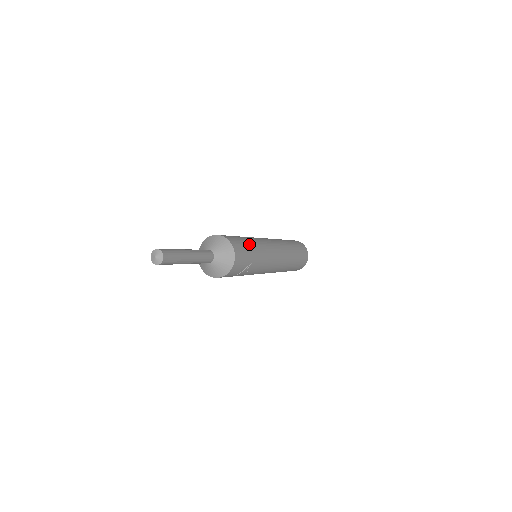
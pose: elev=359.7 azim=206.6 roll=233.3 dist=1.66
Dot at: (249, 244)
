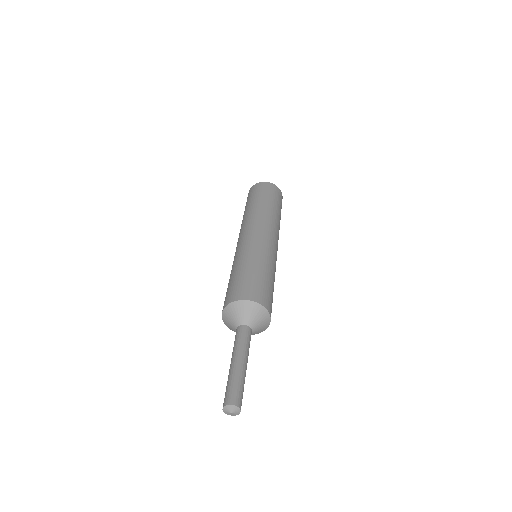
Dot at: (268, 278)
